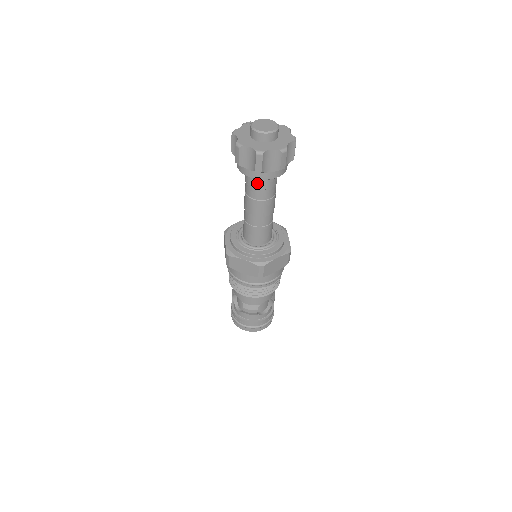
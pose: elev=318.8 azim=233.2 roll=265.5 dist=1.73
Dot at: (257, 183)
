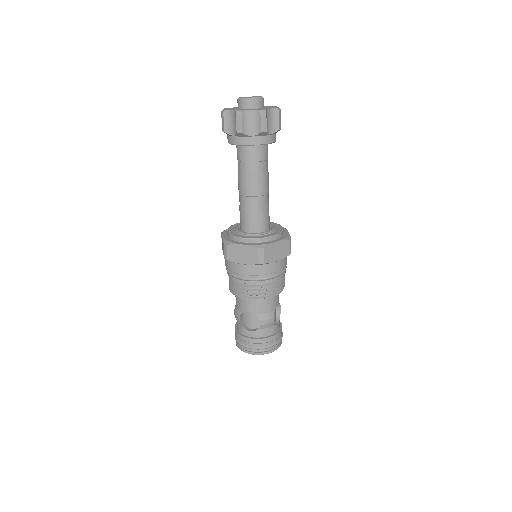
Dot at: (237, 153)
